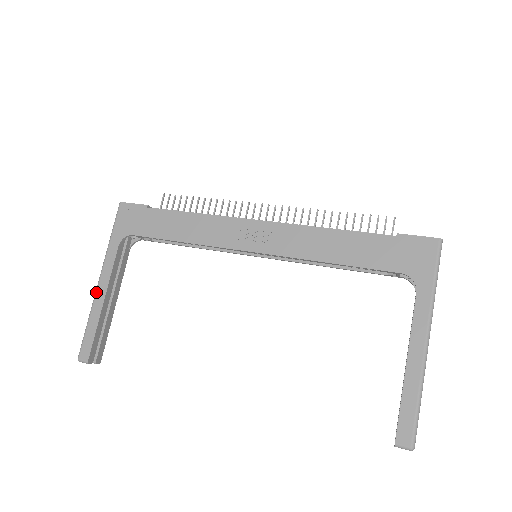
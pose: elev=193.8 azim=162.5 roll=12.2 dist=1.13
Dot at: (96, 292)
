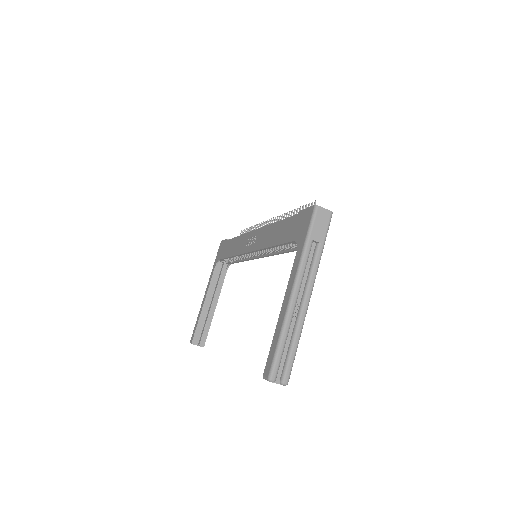
Dot at: (203, 299)
